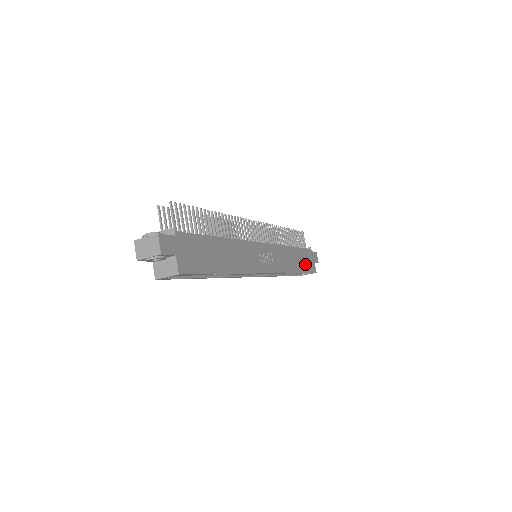
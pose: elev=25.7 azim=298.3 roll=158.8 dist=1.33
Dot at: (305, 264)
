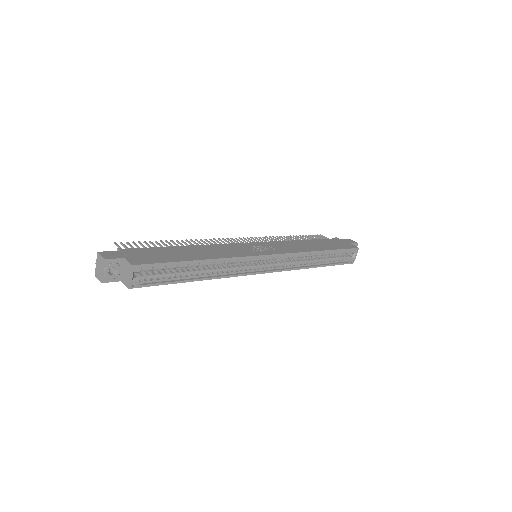
Dot at: (333, 246)
